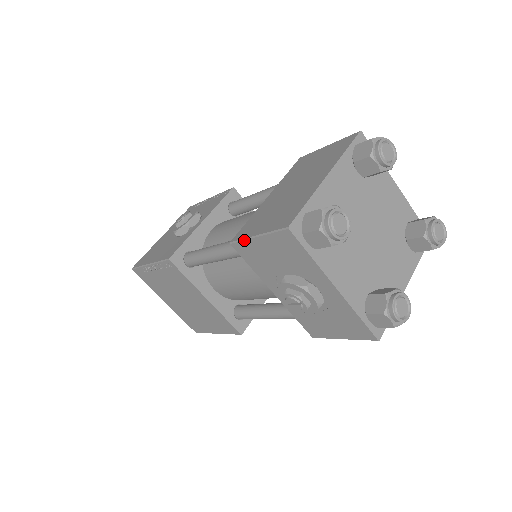
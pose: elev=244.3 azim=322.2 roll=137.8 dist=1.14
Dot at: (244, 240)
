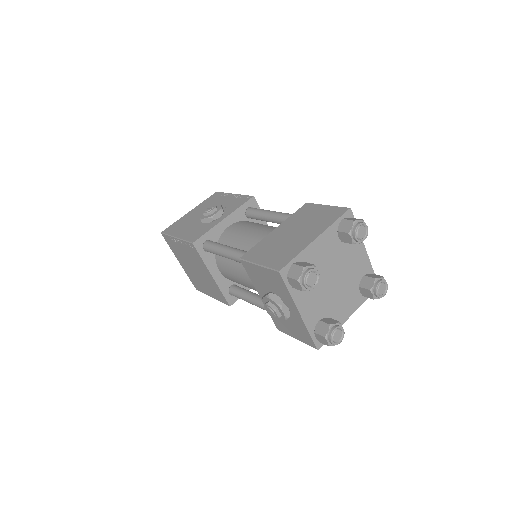
Dot at: (249, 262)
